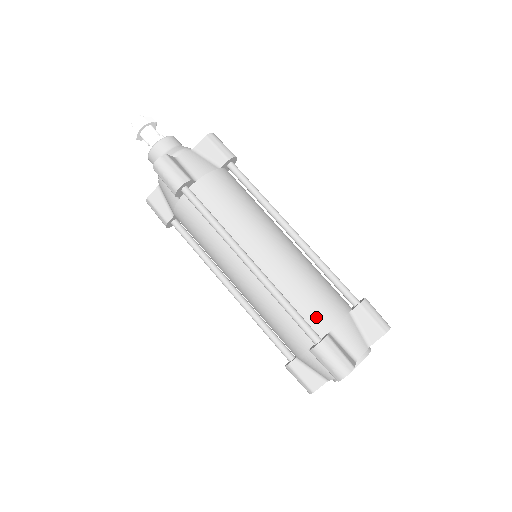
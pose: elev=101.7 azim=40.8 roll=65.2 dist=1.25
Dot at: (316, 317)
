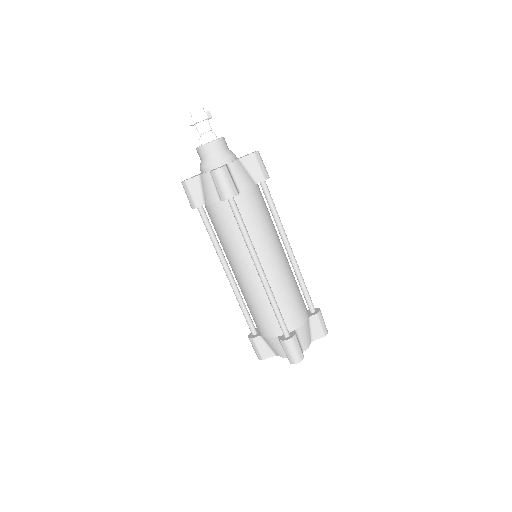
Dot at: (290, 318)
